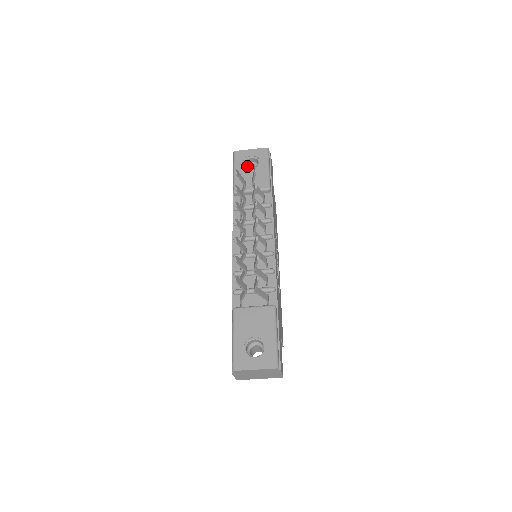
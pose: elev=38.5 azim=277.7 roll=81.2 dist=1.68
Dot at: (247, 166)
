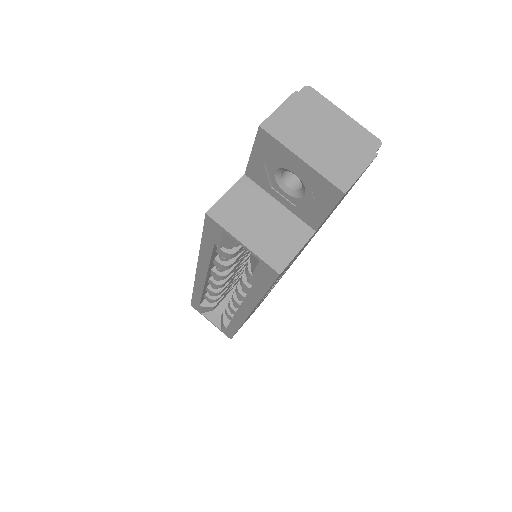
Dot at: occluded
